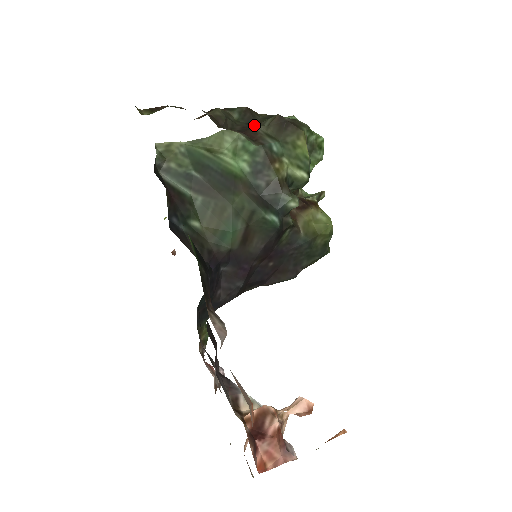
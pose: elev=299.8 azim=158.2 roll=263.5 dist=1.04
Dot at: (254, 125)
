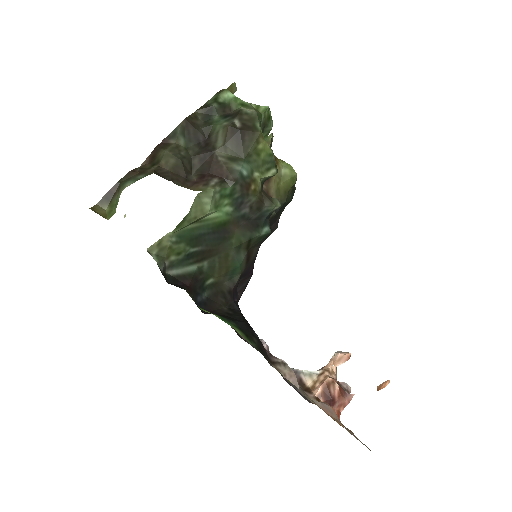
Dot at: (211, 152)
